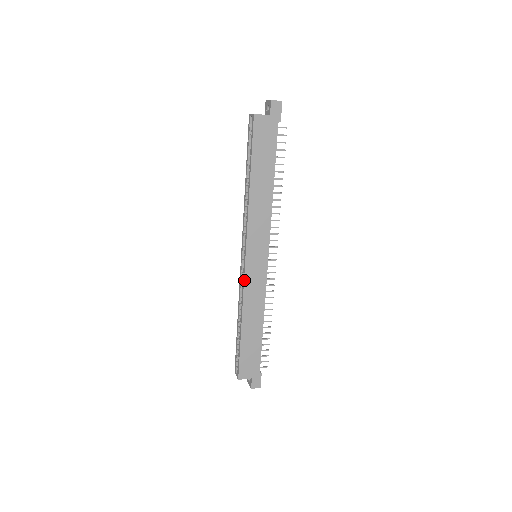
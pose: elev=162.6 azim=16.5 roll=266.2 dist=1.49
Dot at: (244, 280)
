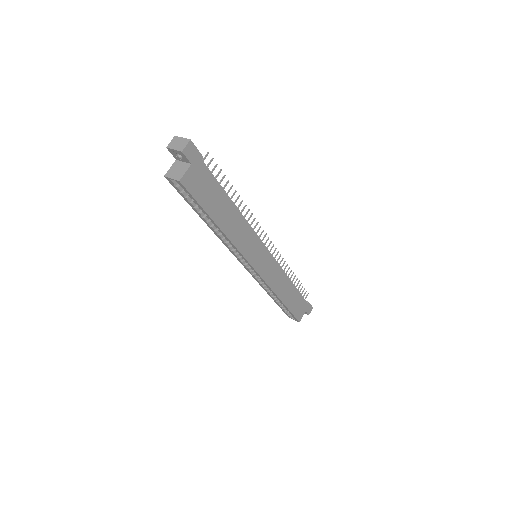
Dot at: (264, 281)
